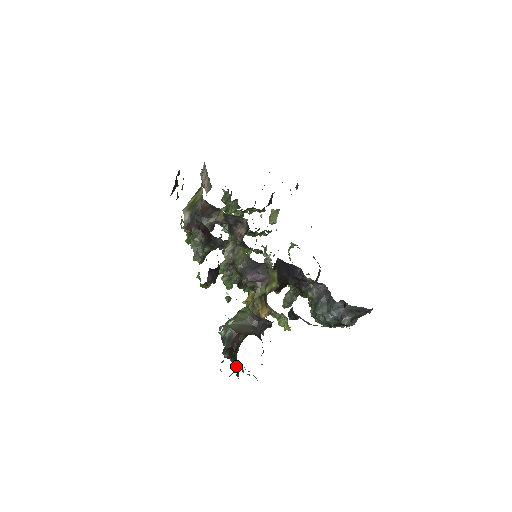
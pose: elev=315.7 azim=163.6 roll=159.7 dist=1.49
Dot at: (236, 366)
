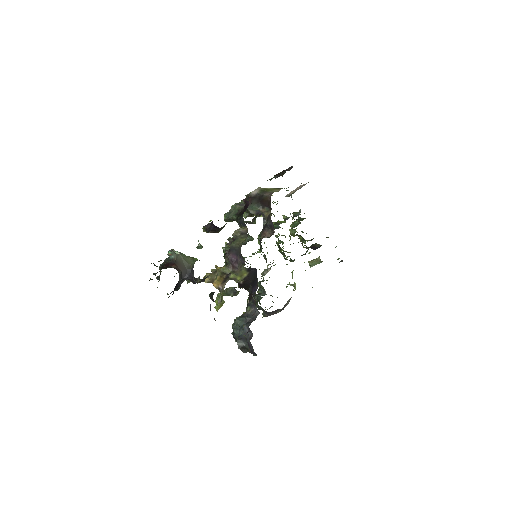
Dot at: occluded
